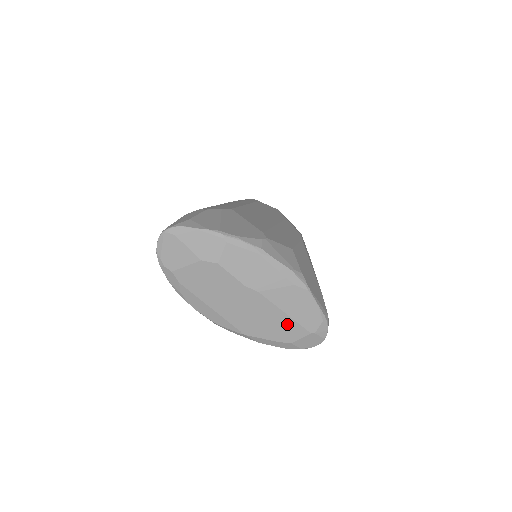
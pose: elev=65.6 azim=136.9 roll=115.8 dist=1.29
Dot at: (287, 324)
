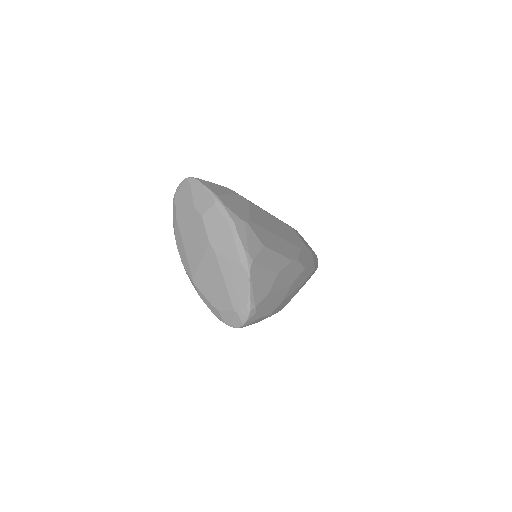
Dot at: (222, 292)
